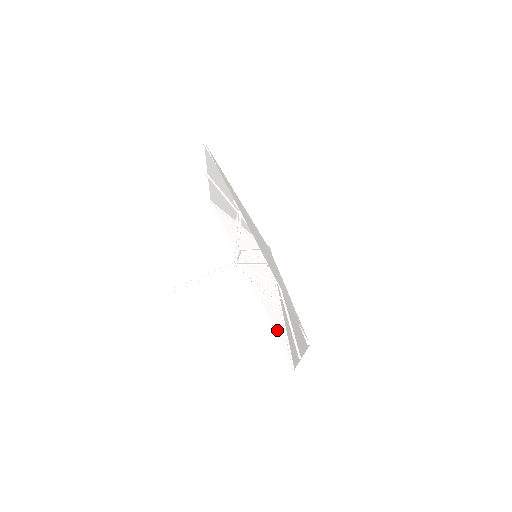
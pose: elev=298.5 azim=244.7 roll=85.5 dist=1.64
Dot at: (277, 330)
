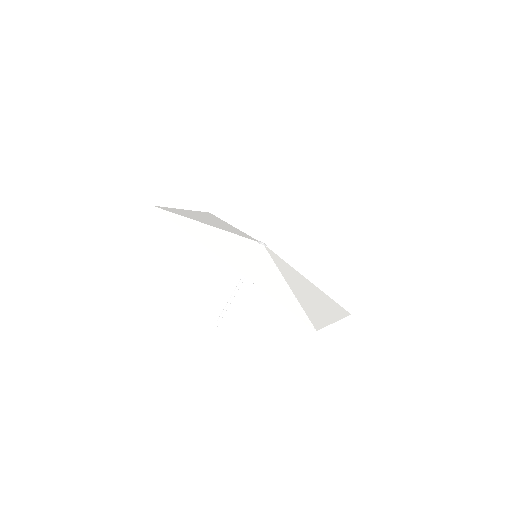
Dot at: occluded
